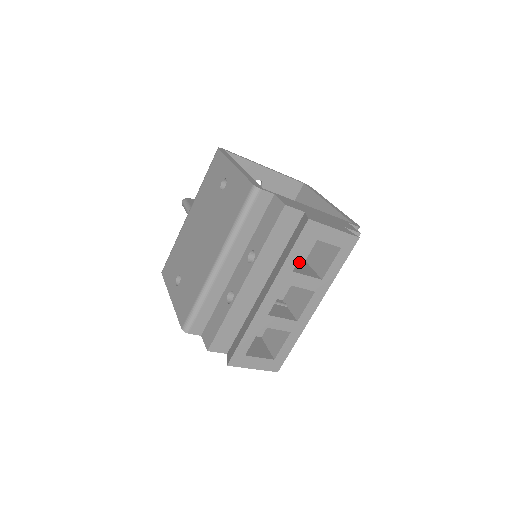
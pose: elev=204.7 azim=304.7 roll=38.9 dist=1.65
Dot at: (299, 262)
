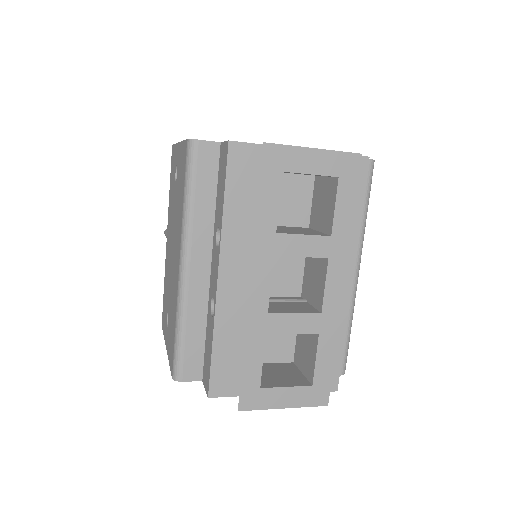
Dot at: (296, 228)
